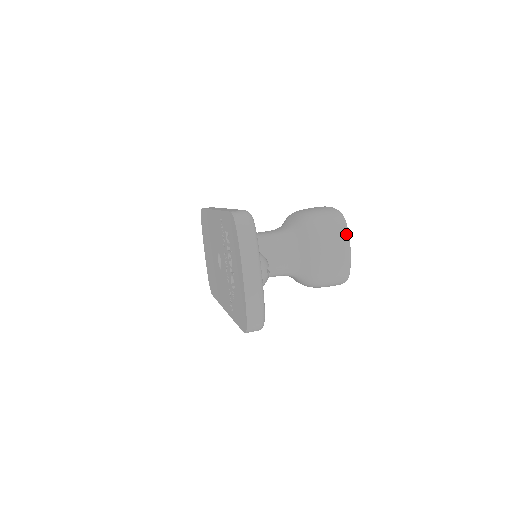
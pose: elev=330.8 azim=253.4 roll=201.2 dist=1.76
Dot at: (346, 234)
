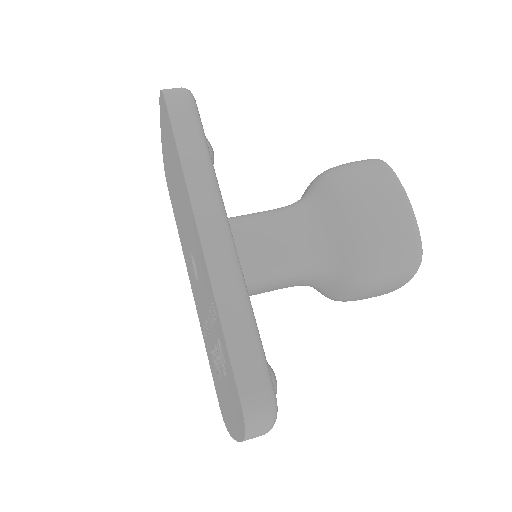
Dot at: occluded
